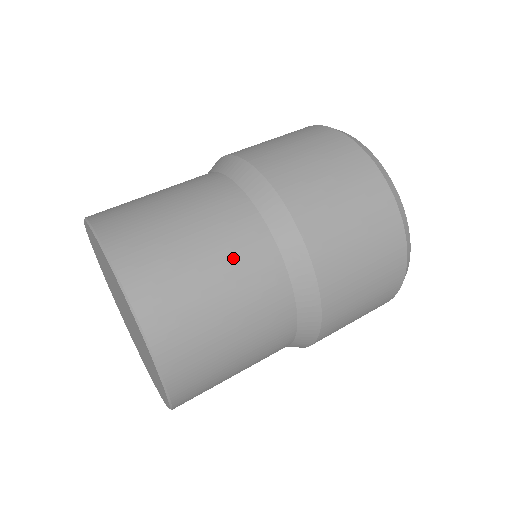
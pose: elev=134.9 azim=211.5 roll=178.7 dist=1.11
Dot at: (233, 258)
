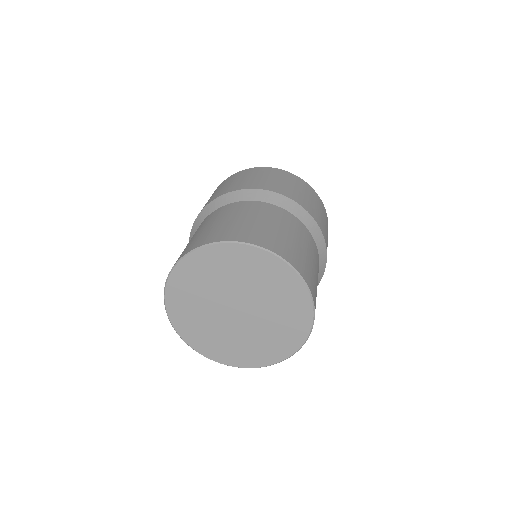
Dot at: (302, 237)
